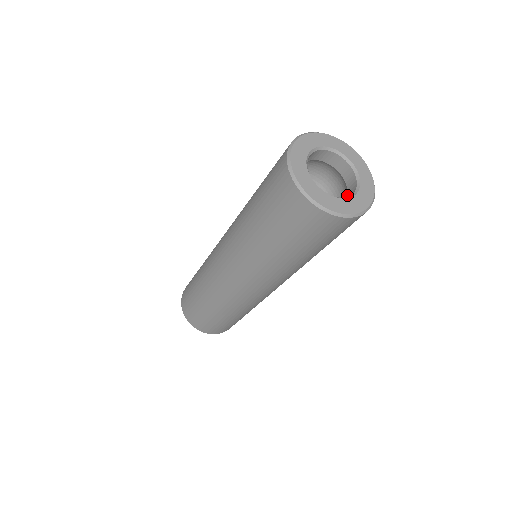
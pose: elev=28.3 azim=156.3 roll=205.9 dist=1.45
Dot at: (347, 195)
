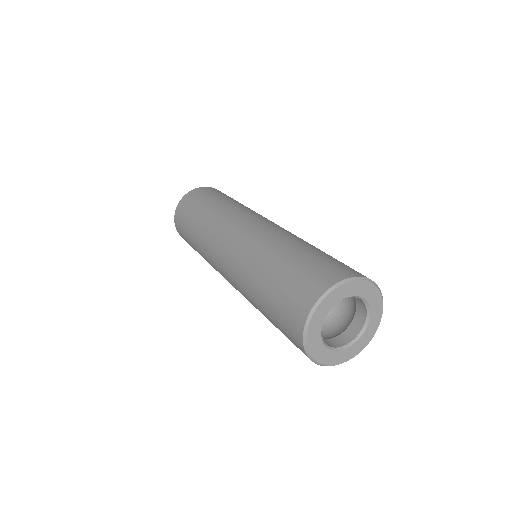
Dot at: (355, 300)
